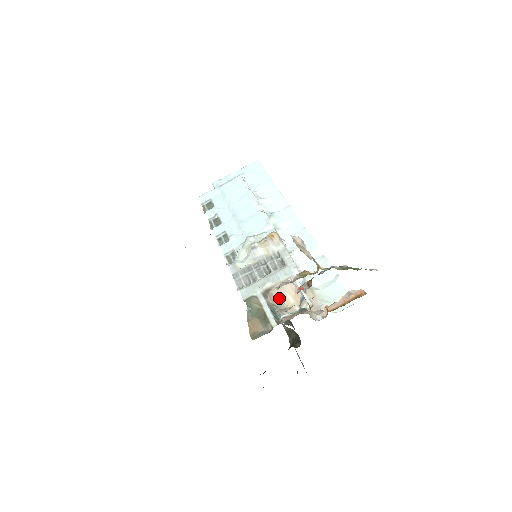
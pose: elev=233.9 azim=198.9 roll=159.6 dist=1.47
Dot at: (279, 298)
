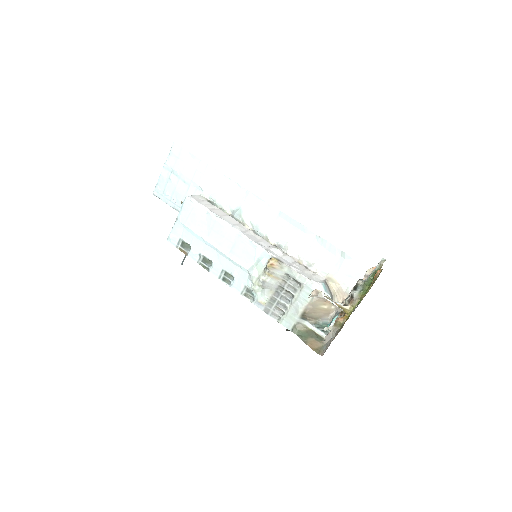
Dot at: (315, 313)
